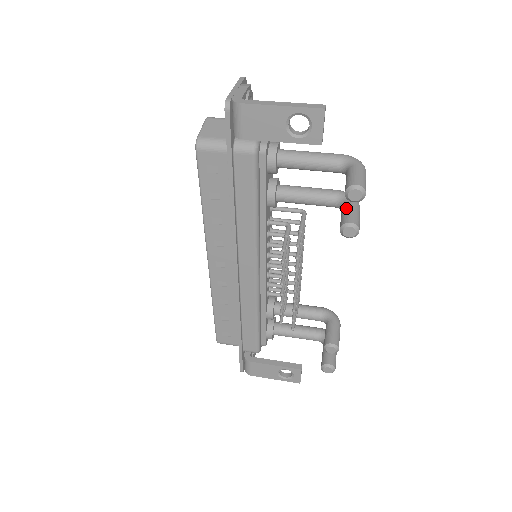
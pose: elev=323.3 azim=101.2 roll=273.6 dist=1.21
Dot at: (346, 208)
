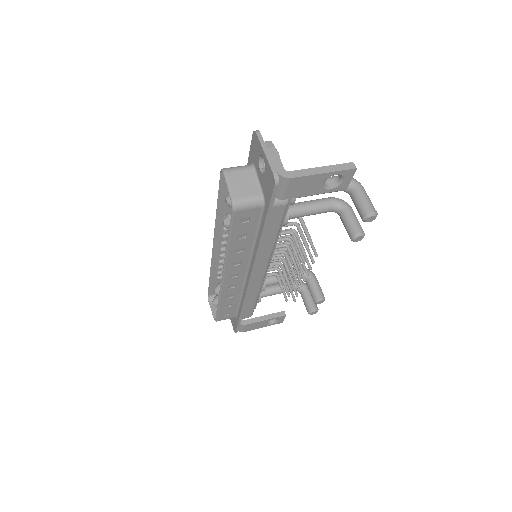
Dot at: (348, 217)
